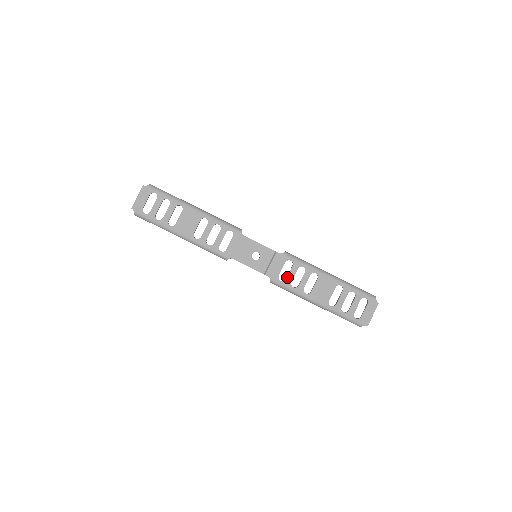
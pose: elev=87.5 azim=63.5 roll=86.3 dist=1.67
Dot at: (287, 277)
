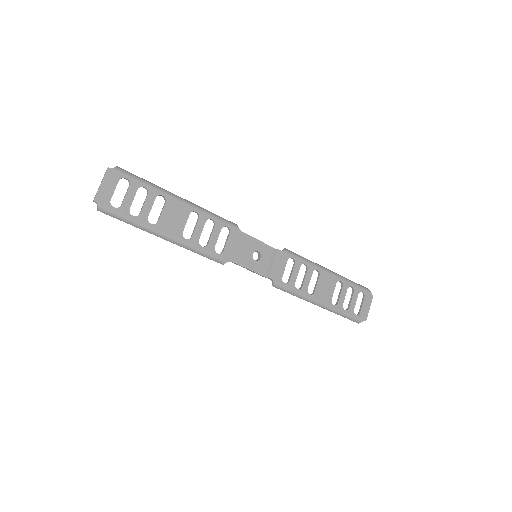
Dot at: (290, 278)
